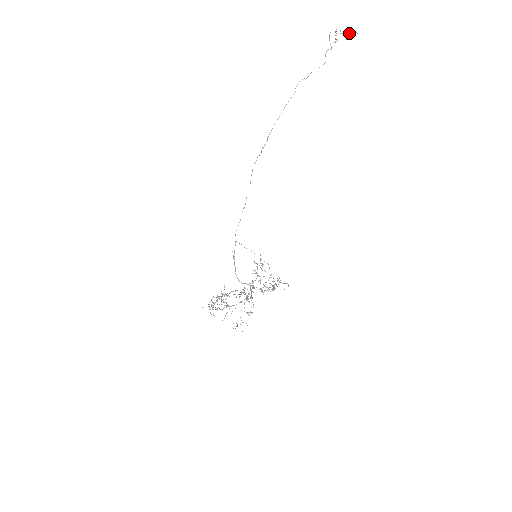
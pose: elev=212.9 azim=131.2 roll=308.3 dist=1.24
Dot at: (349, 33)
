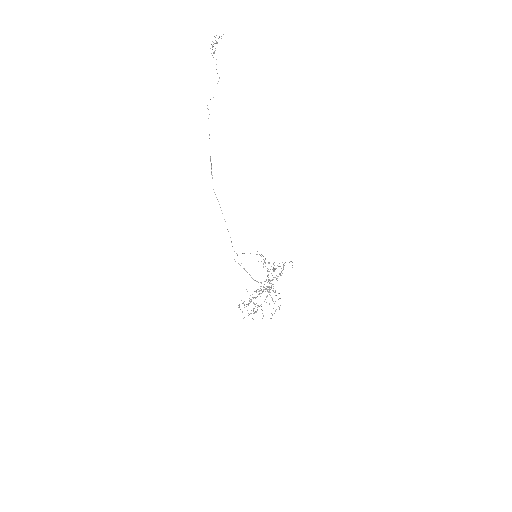
Dot at: (218, 38)
